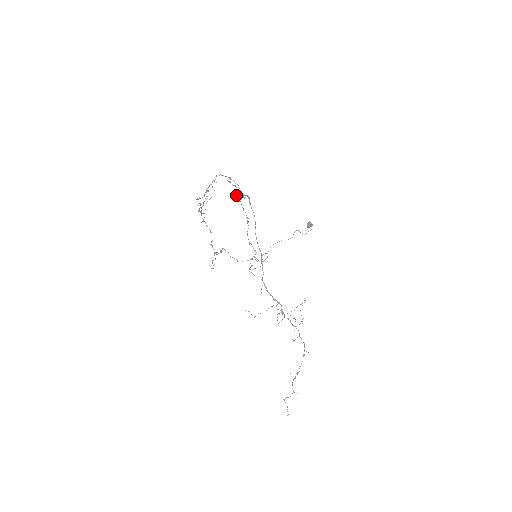
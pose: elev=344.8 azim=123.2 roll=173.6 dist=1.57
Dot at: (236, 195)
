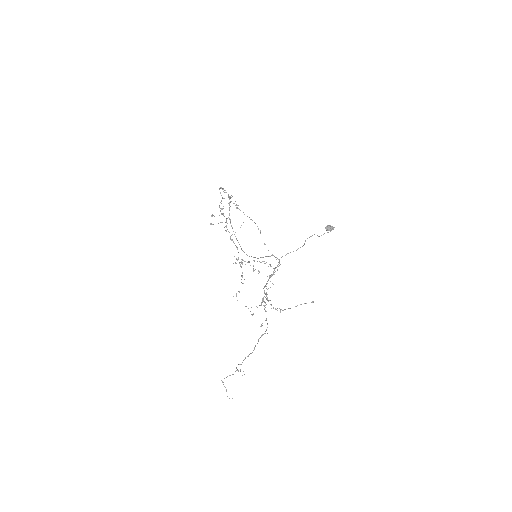
Dot at: (233, 203)
